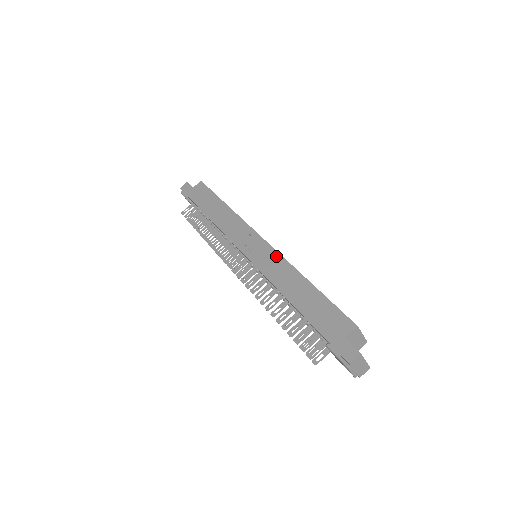
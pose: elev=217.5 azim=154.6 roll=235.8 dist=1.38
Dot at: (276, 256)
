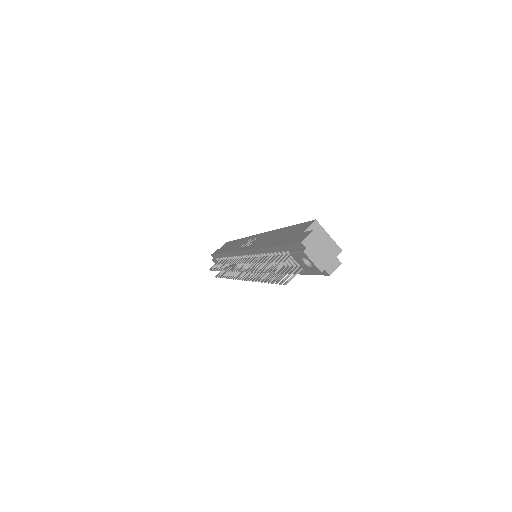
Dot at: (264, 234)
